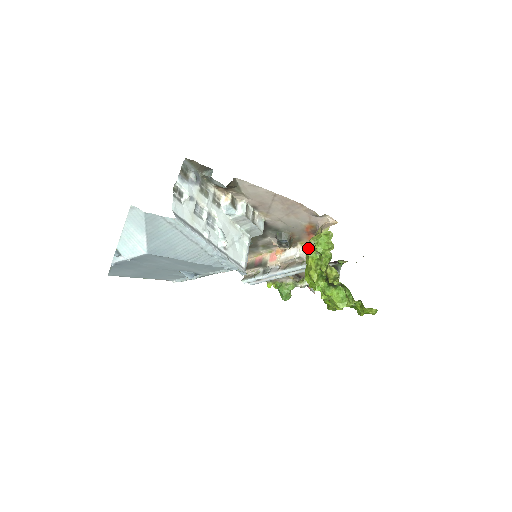
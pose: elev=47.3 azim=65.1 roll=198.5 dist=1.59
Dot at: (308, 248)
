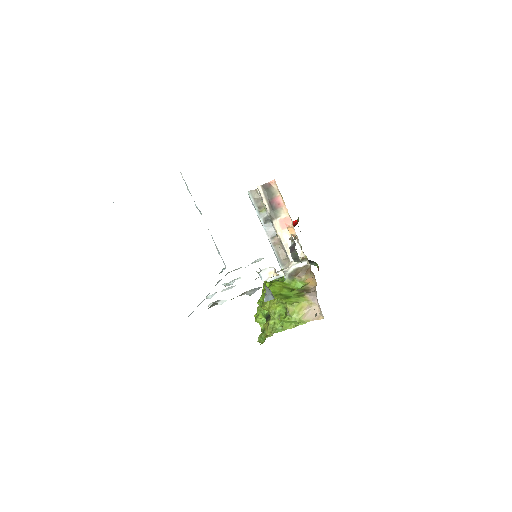
Dot at: (285, 303)
